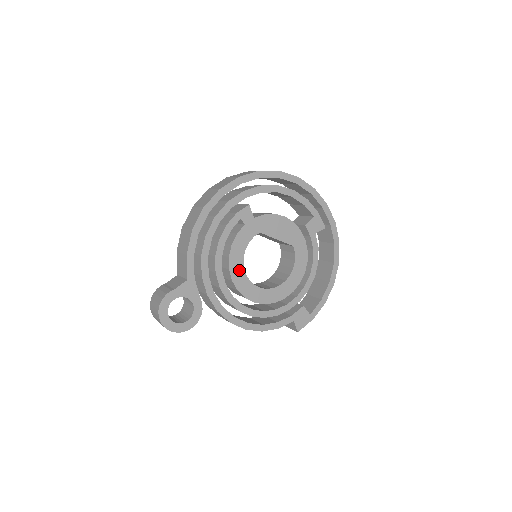
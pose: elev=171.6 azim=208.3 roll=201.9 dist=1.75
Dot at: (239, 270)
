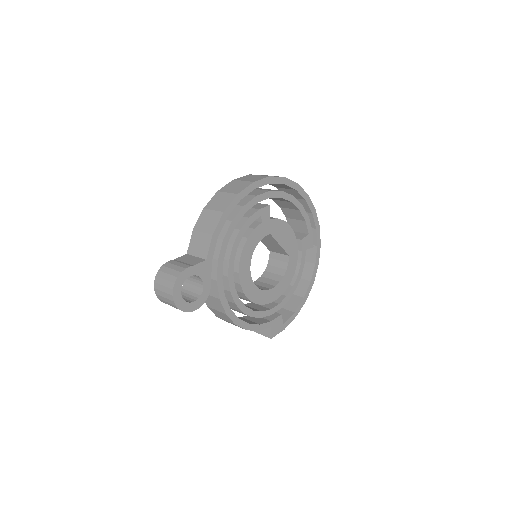
Dot at: (246, 264)
